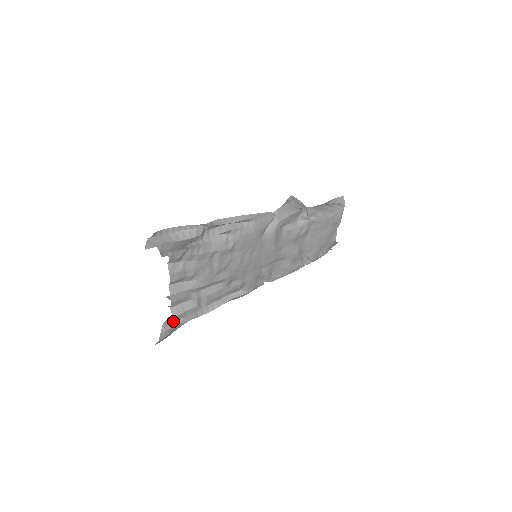
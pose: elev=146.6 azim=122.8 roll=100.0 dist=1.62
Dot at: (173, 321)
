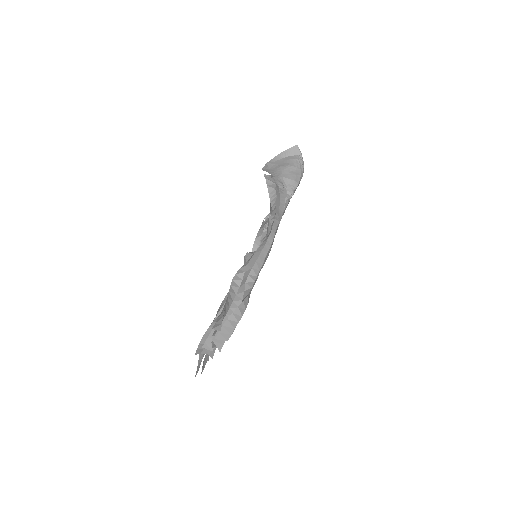
Dot at: (206, 356)
